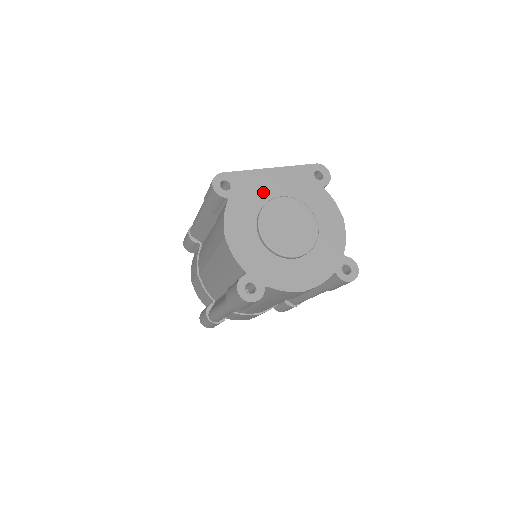
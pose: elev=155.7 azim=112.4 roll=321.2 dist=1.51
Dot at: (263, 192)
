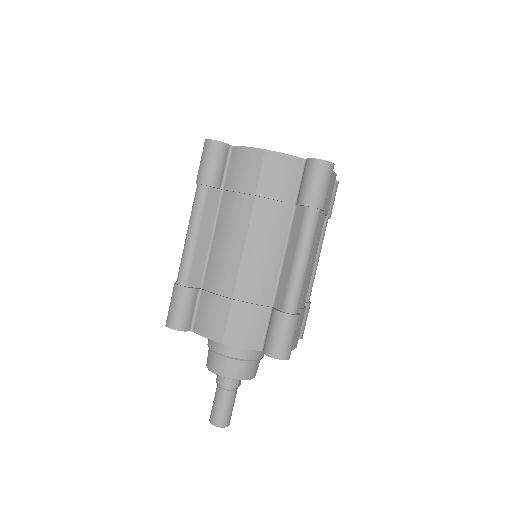
Dot at: occluded
